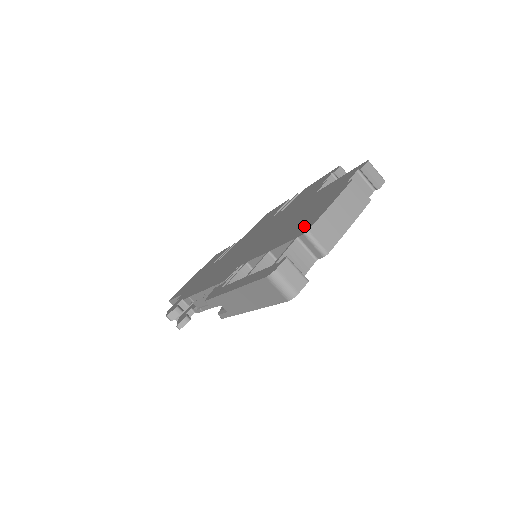
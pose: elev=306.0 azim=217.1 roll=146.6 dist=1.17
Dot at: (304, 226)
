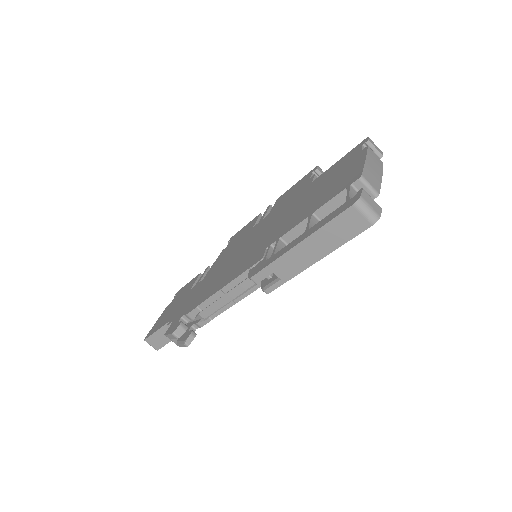
Dot at: (347, 180)
